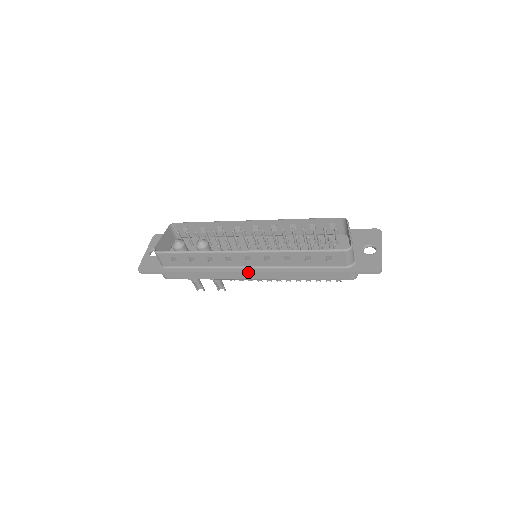
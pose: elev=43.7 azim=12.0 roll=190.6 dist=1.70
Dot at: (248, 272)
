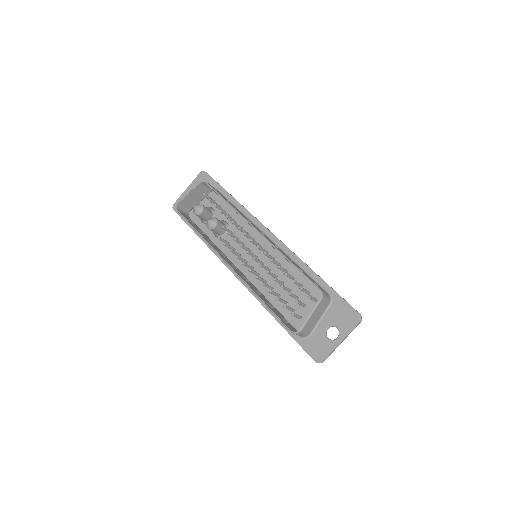
Dot at: (234, 274)
